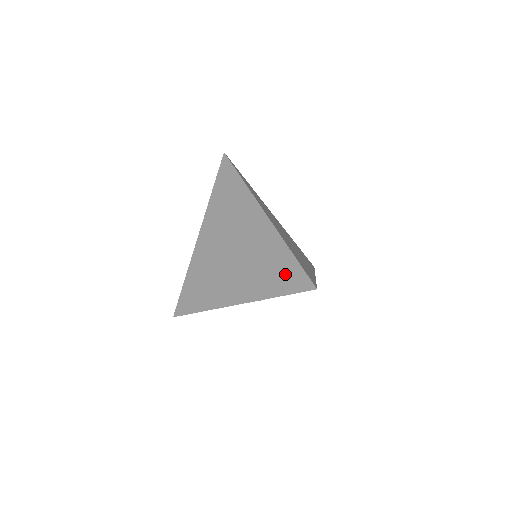
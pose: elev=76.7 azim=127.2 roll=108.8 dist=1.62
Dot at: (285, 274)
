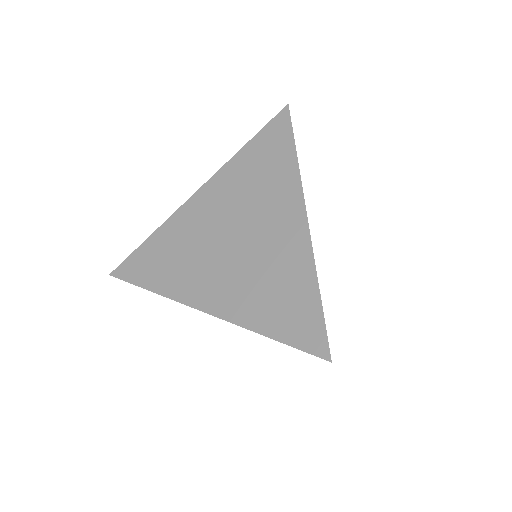
Dot at: (295, 314)
